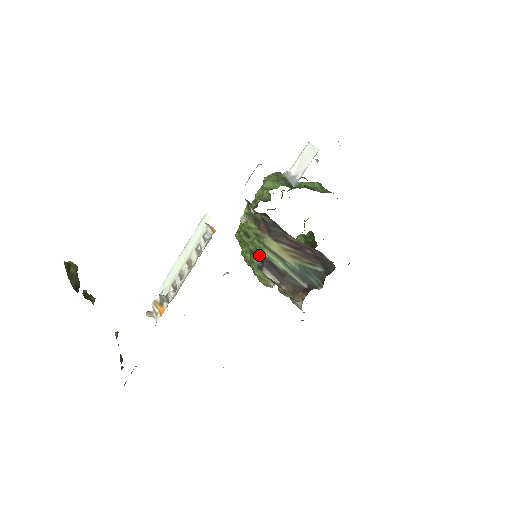
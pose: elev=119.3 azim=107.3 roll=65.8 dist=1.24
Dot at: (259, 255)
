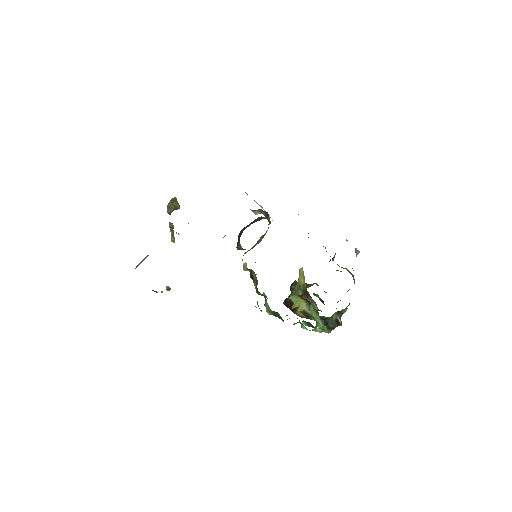
Dot at: occluded
